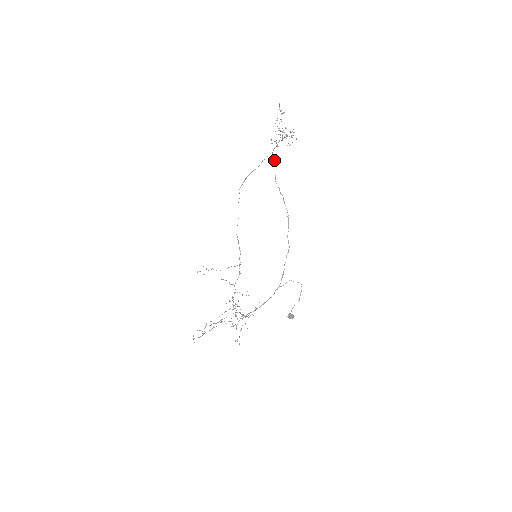
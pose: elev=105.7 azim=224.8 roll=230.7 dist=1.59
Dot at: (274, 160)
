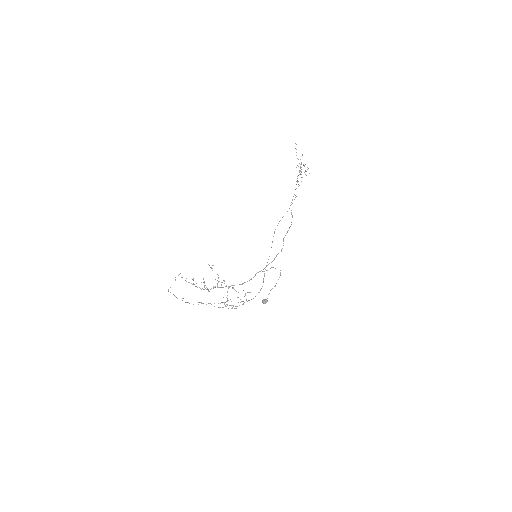
Dot at: (295, 195)
